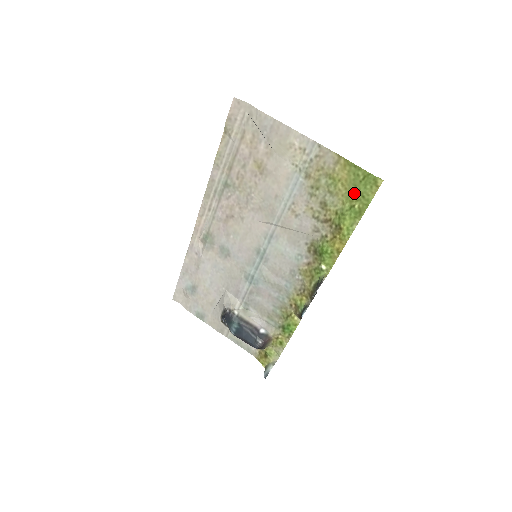
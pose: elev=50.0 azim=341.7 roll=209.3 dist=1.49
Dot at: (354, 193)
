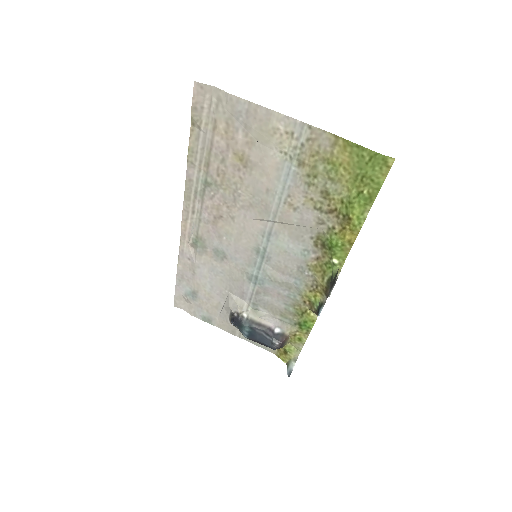
Dot at: (360, 177)
